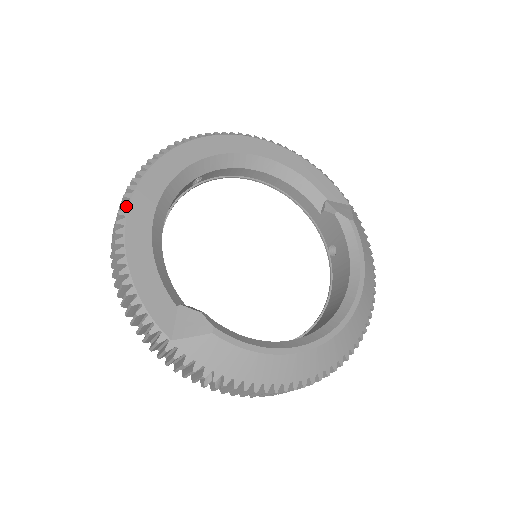
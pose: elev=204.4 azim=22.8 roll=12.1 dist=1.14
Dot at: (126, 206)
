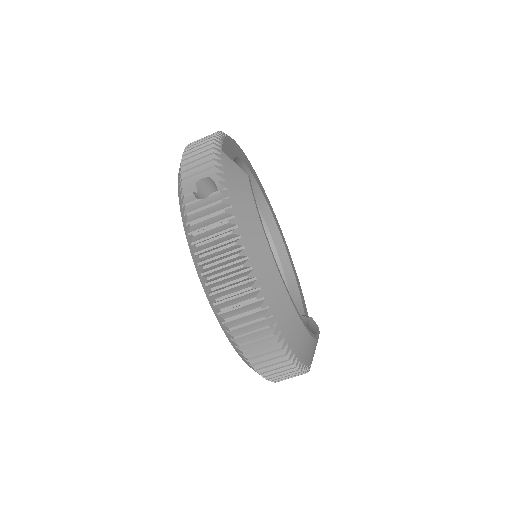
Dot at: (241, 149)
